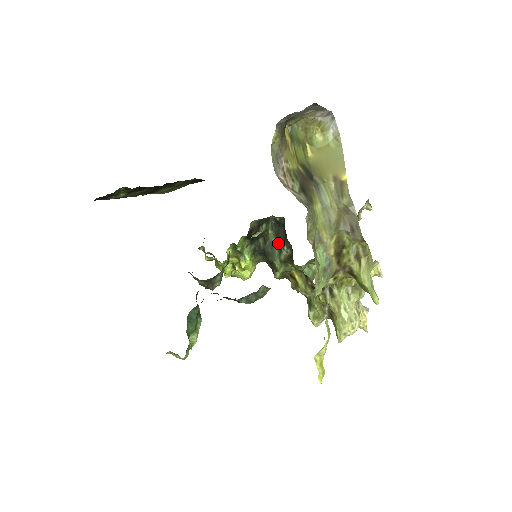
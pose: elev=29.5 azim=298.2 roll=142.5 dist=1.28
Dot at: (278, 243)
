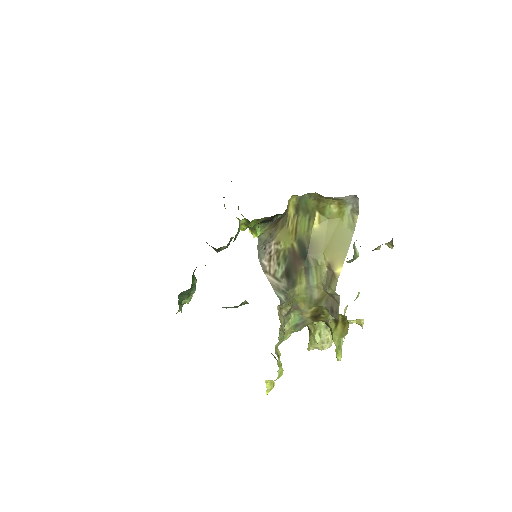
Dot at: occluded
